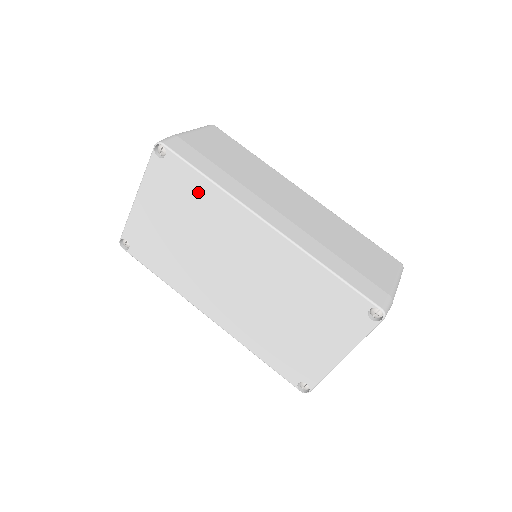
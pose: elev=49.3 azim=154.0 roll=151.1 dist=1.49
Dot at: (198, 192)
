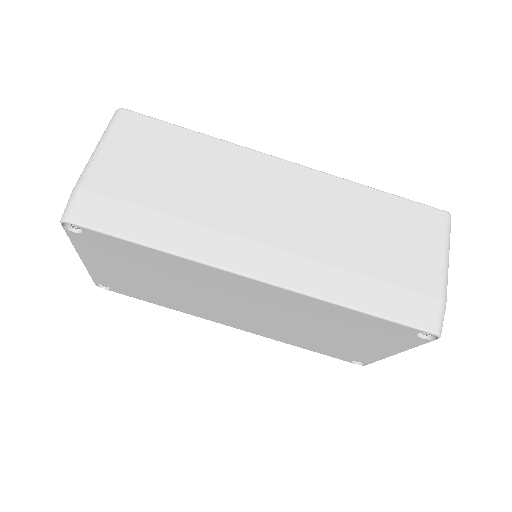
Dot at: (149, 257)
